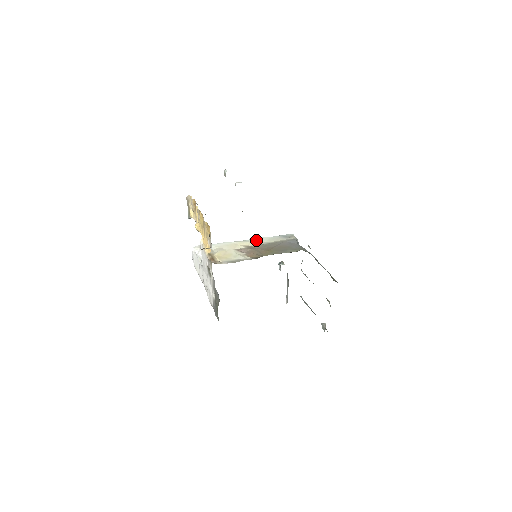
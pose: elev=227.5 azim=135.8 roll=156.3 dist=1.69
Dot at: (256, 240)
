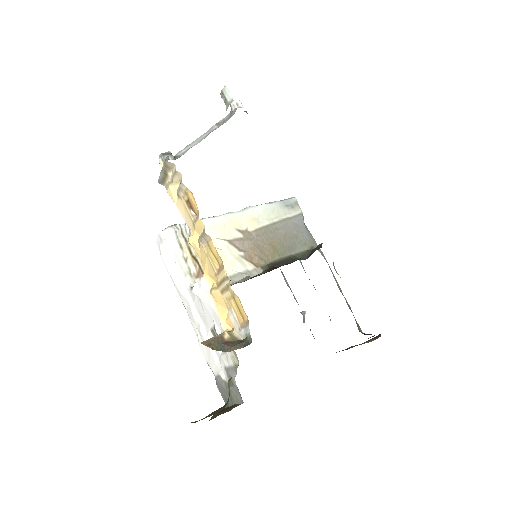
Dot at: (251, 213)
